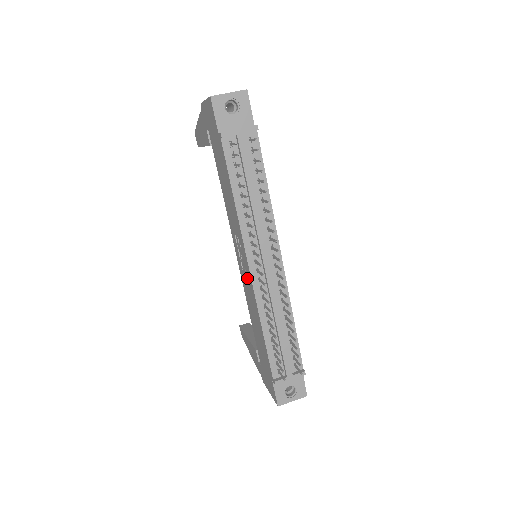
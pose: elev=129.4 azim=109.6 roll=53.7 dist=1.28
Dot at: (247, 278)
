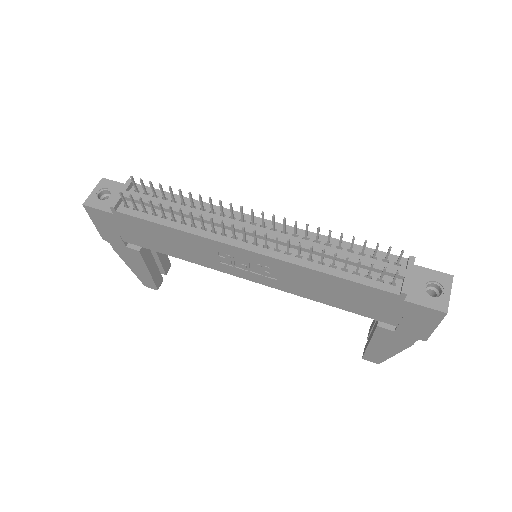
Dot at: (265, 267)
